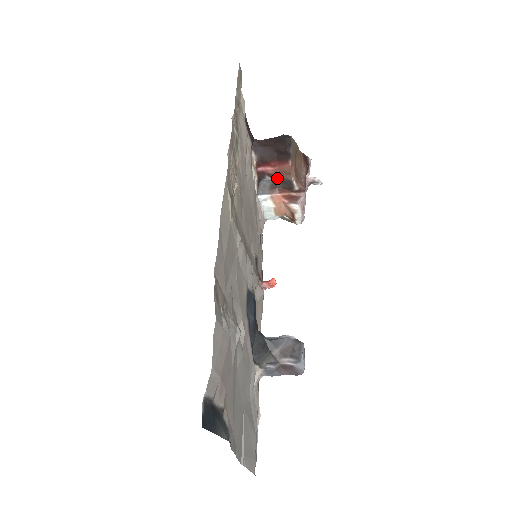
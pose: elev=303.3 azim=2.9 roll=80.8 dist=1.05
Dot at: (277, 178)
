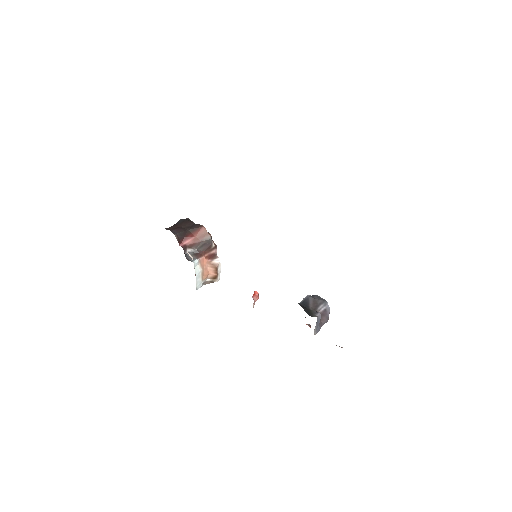
Dot at: (197, 245)
